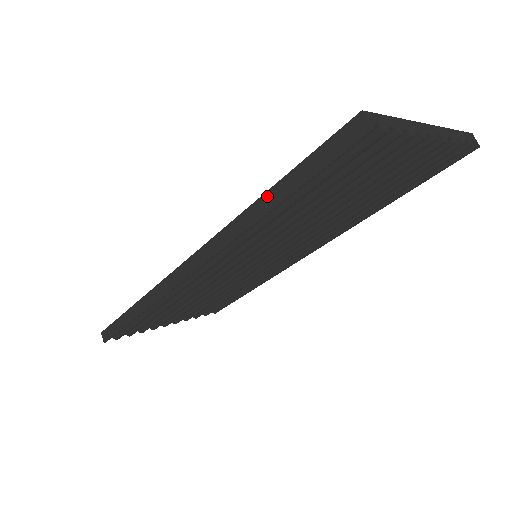
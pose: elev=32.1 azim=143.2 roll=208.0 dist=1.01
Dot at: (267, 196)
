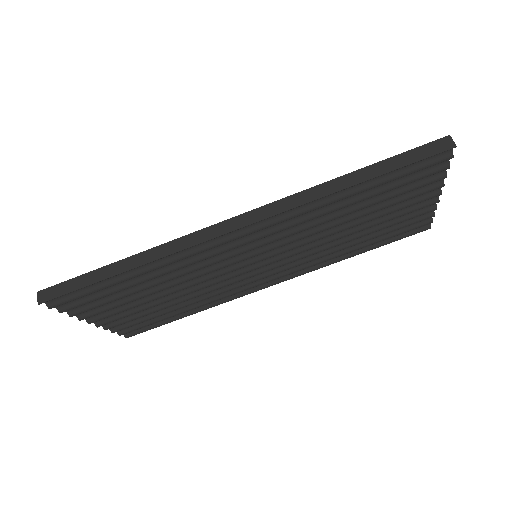
Dot at: (354, 174)
